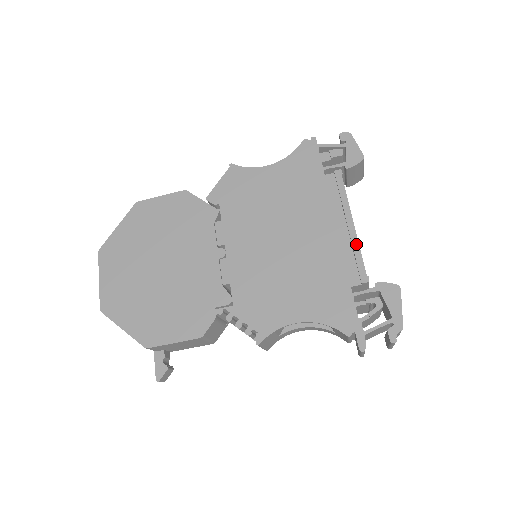
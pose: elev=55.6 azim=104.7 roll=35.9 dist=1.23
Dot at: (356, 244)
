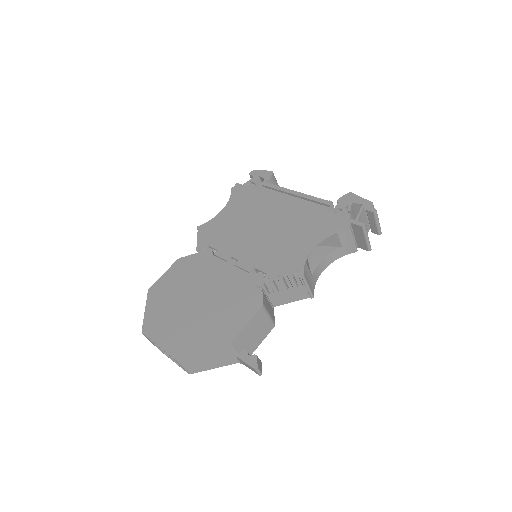
Dot at: (307, 196)
